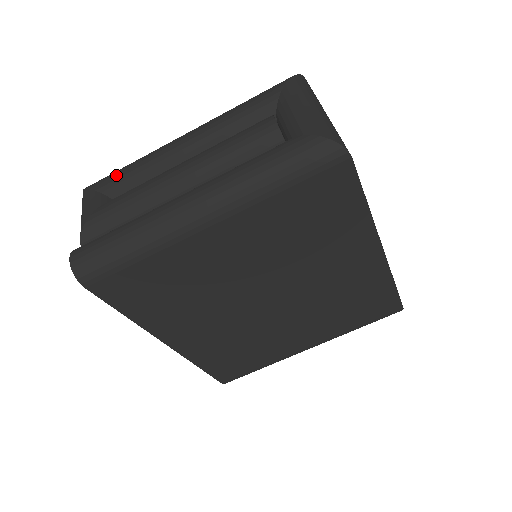
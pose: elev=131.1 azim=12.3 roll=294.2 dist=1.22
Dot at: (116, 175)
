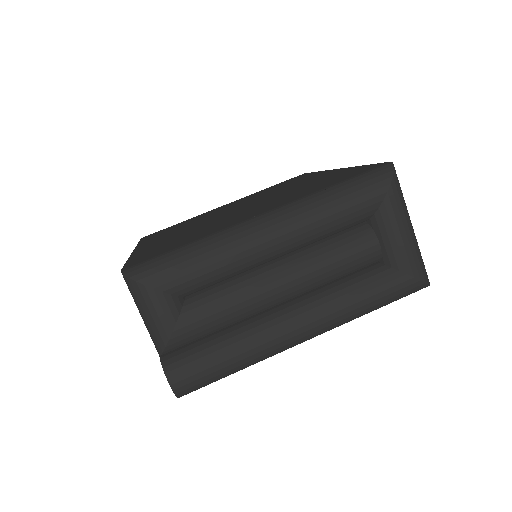
Dot at: (189, 274)
